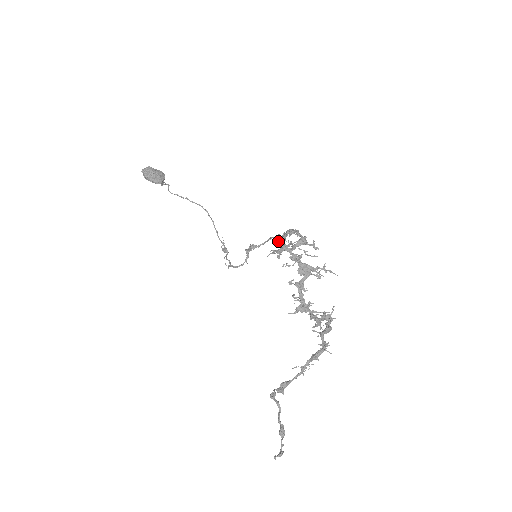
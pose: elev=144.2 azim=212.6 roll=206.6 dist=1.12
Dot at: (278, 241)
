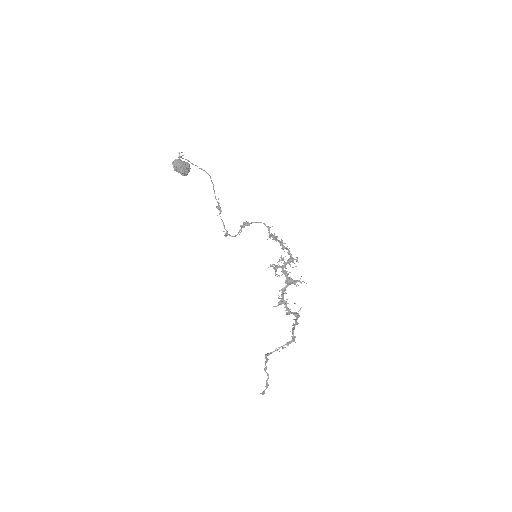
Dot at: occluded
